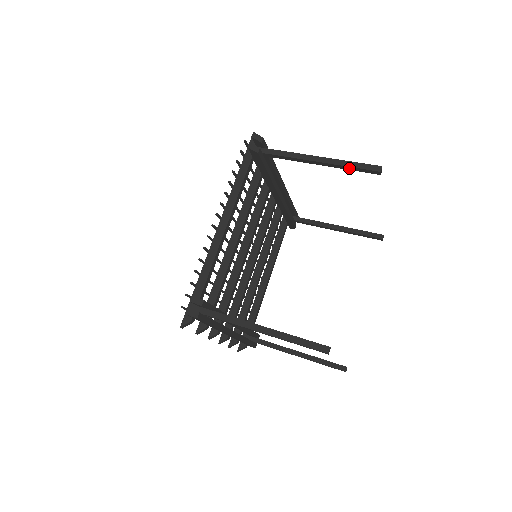
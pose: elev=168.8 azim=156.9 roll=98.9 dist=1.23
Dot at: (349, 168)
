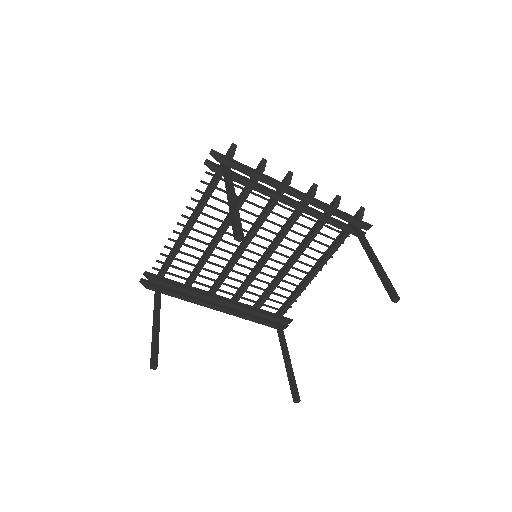
Dot at: occluded
